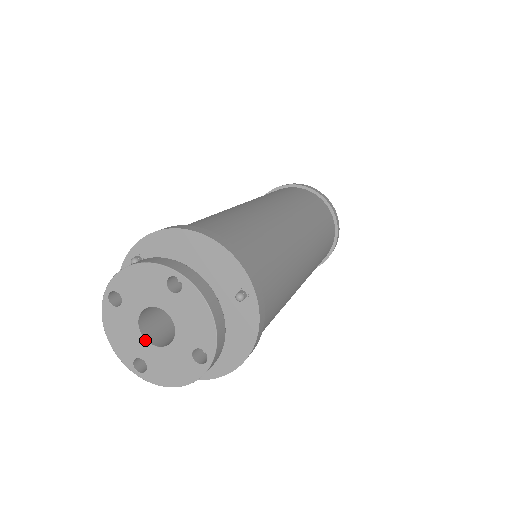
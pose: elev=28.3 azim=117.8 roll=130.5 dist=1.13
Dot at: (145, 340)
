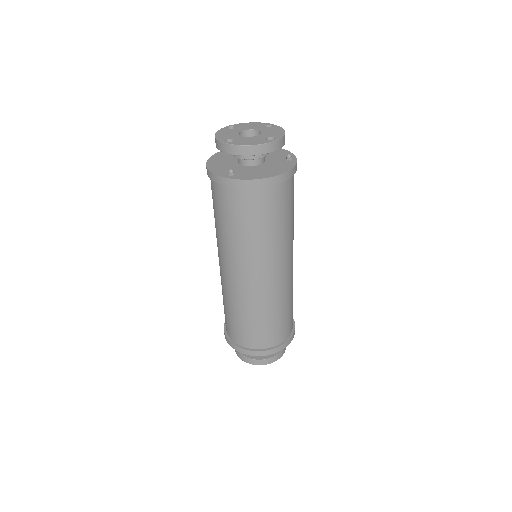
Dot at: (240, 135)
